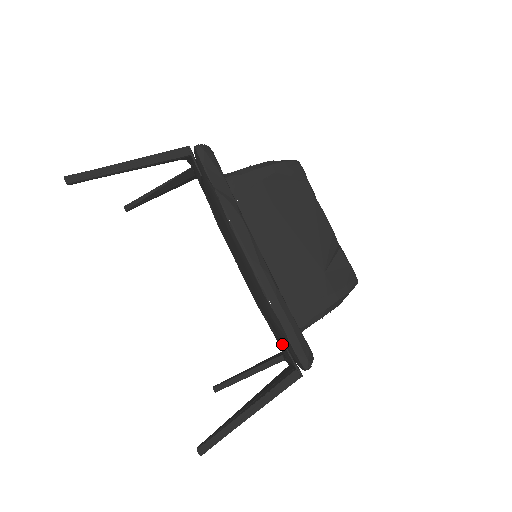
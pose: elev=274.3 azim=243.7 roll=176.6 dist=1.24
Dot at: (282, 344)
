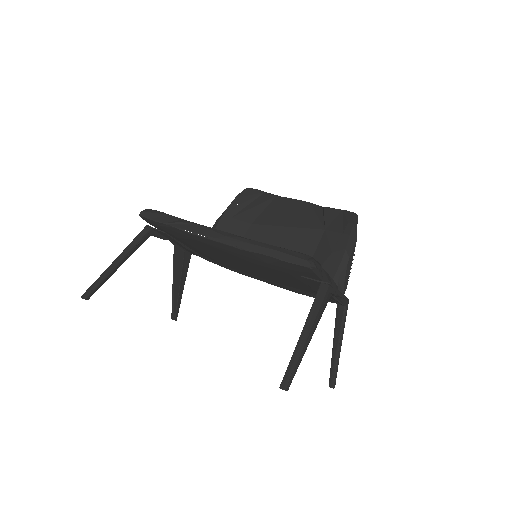
Dot at: (306, 282)
